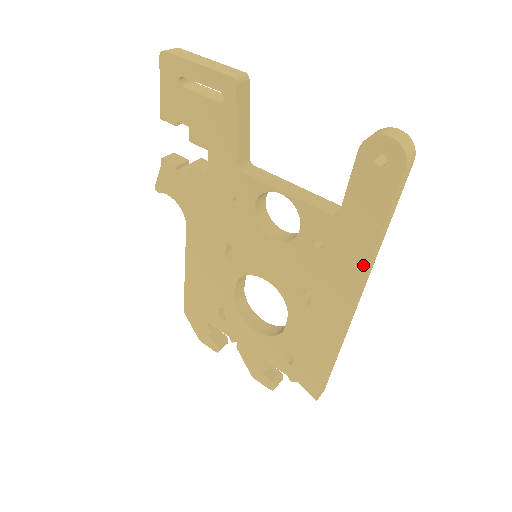
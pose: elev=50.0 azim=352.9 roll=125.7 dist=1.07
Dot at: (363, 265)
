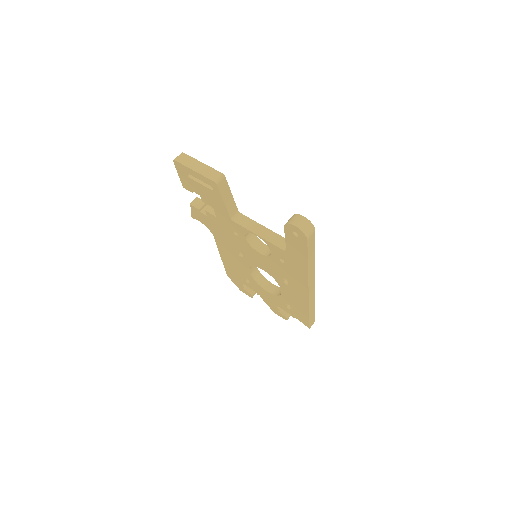
Dot at: (306, 274)
